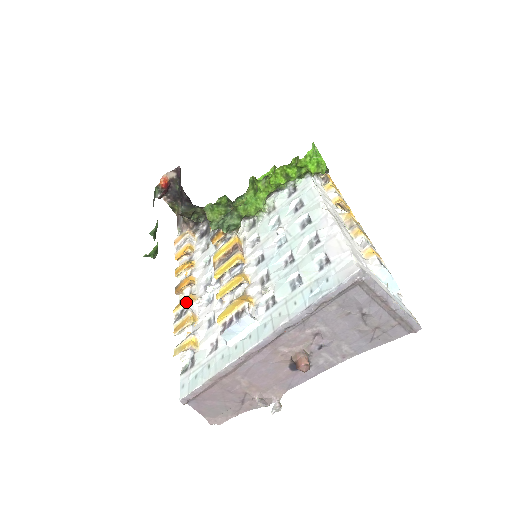
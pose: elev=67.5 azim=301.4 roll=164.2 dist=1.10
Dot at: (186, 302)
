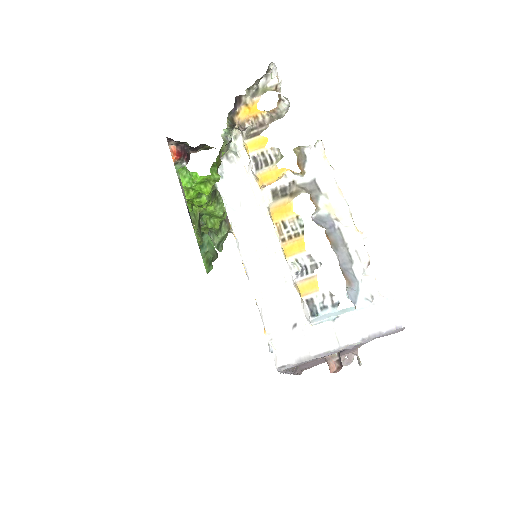
Dot at: occluded
